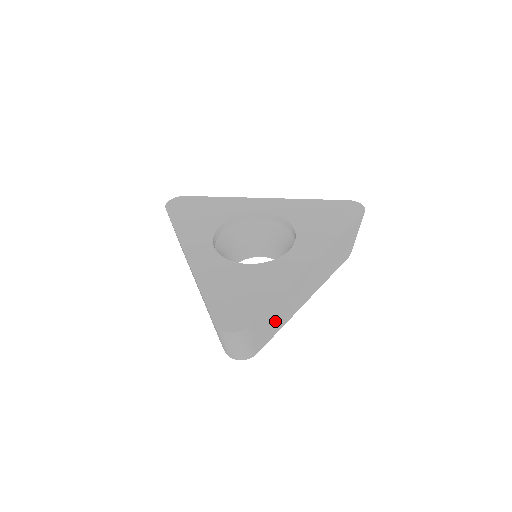
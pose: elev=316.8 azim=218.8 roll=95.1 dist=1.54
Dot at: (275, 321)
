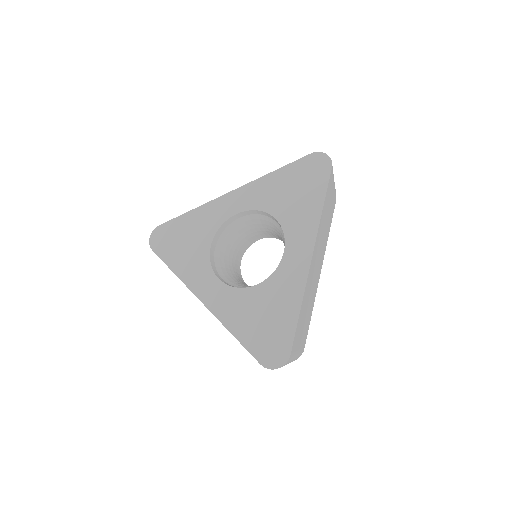
Dot at: (305, 320)
